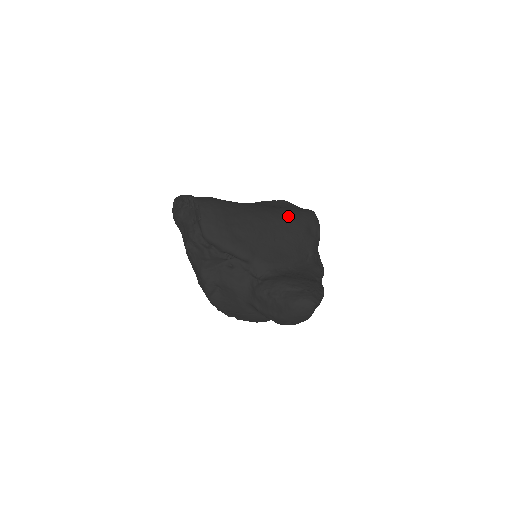
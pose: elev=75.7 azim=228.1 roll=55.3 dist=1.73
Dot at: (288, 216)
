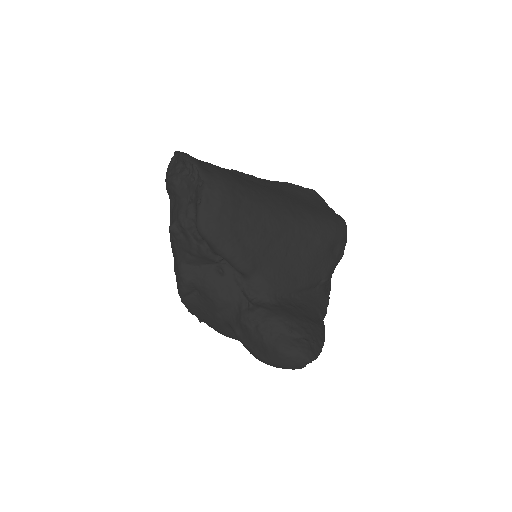
Dot at: (313, 224)
